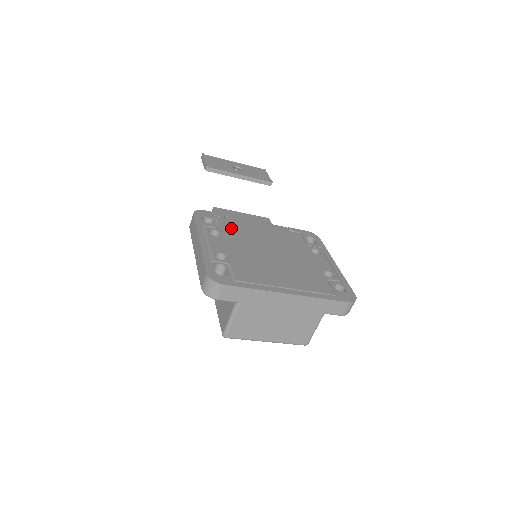
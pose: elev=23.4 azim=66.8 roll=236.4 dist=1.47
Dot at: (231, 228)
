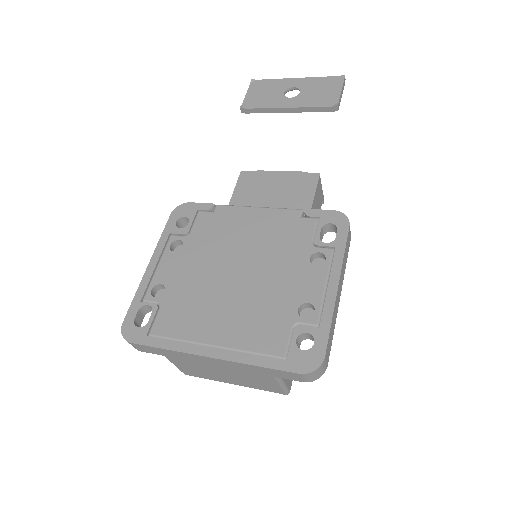
Dot at: (205, 231)
